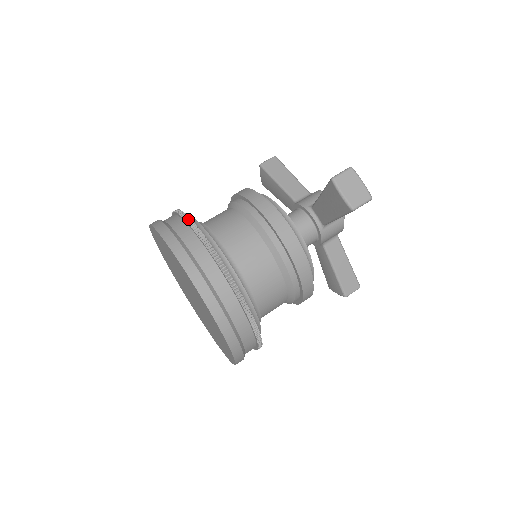
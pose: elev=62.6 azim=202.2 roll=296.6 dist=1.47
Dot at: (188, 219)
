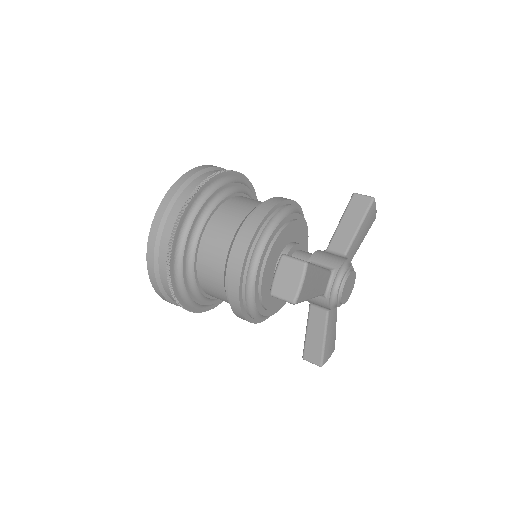
Dot at: (202, 183)
